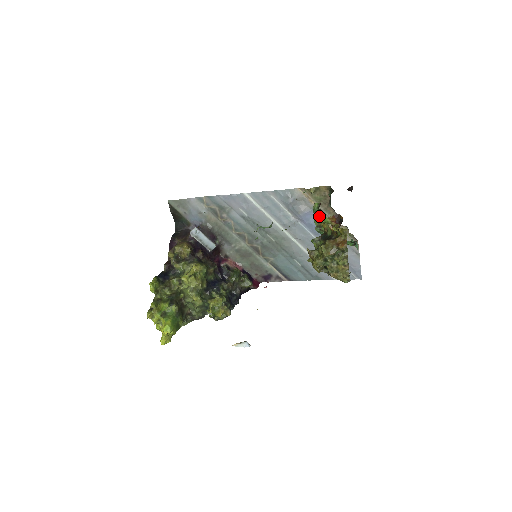
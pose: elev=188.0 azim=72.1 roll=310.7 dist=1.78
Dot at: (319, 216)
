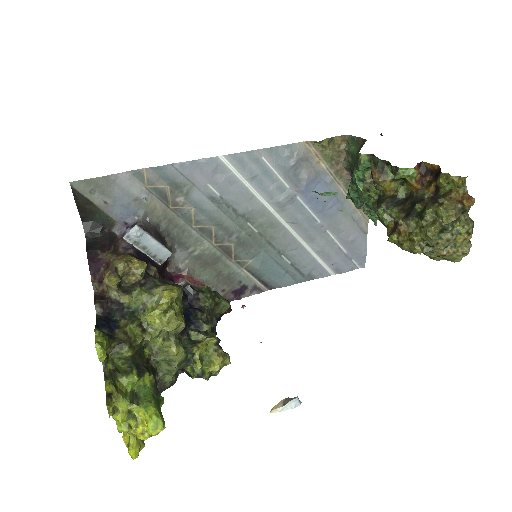
Dot at: (395, 168)
